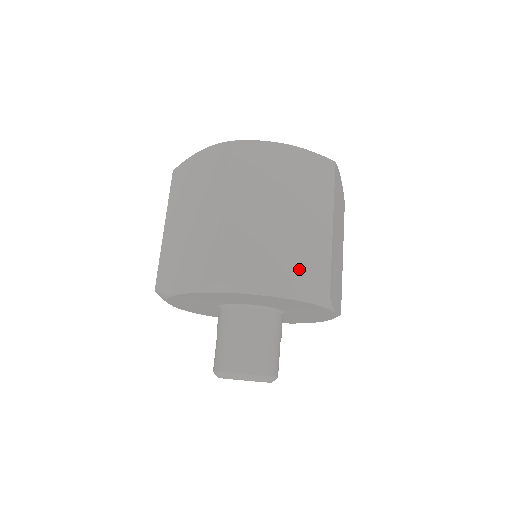
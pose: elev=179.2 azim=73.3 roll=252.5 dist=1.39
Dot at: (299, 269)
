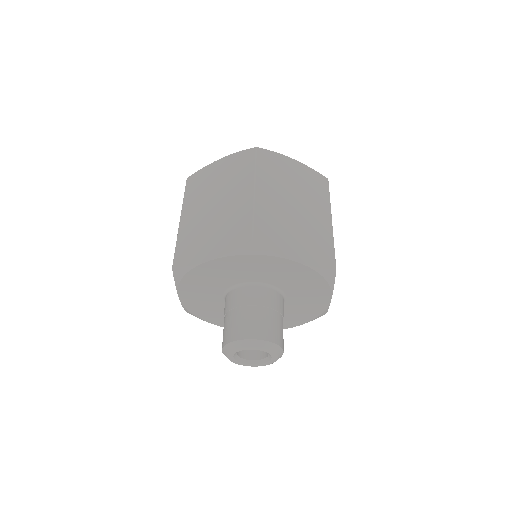
Dot at: (228, 233)
